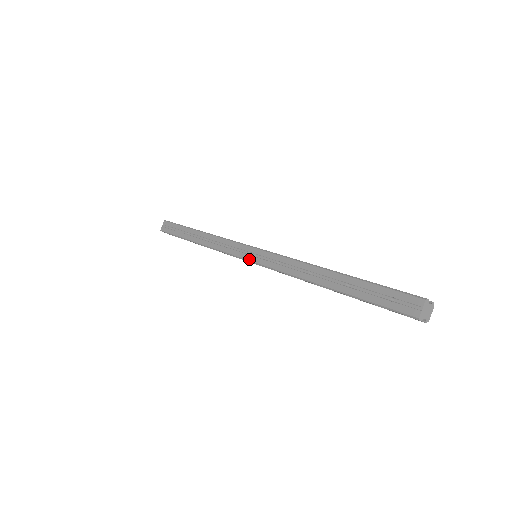
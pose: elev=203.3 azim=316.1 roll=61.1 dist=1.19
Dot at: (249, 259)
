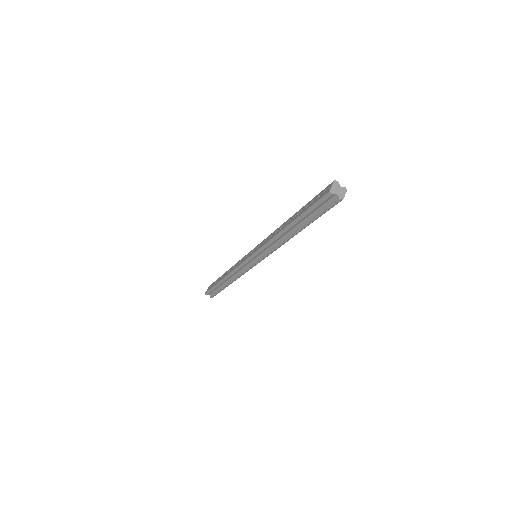
Dot at: (249, 256)
